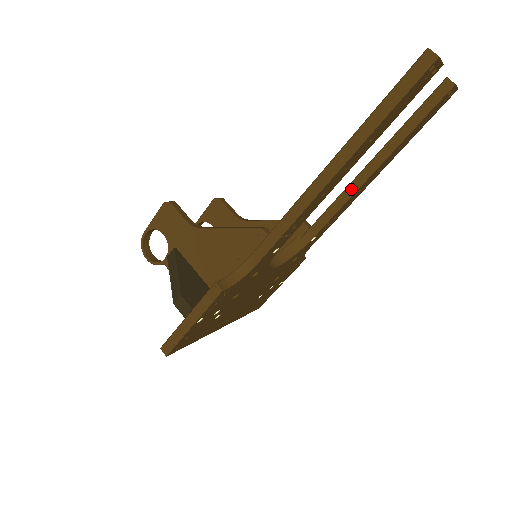
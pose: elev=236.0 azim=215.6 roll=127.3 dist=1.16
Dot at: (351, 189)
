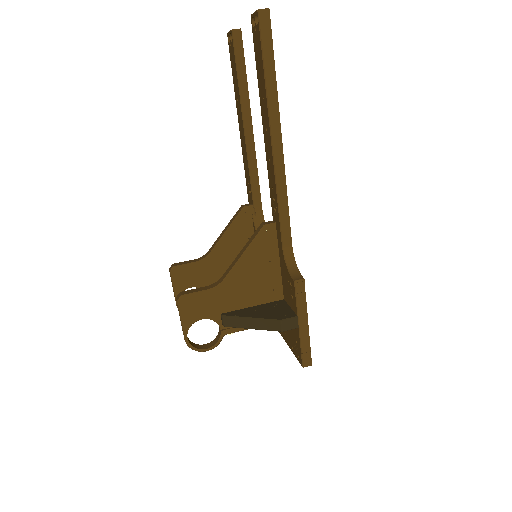
Dot at: (251, 153)
